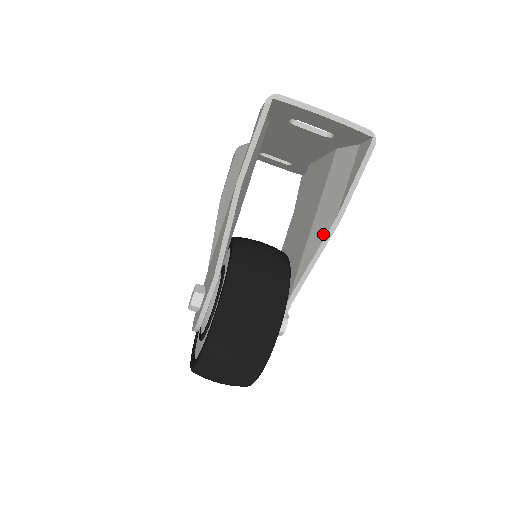
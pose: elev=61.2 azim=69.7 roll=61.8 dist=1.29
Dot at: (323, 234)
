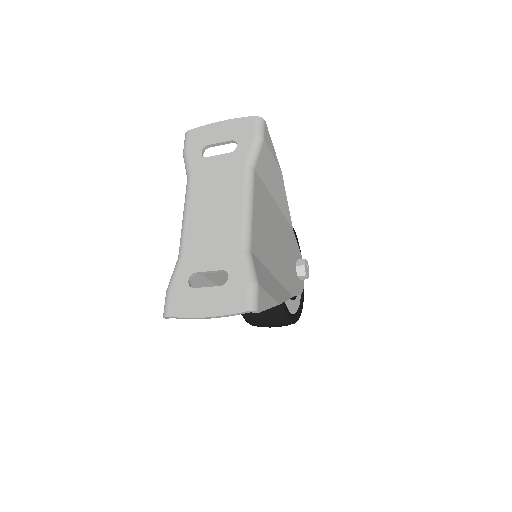
Dot at: occluded
